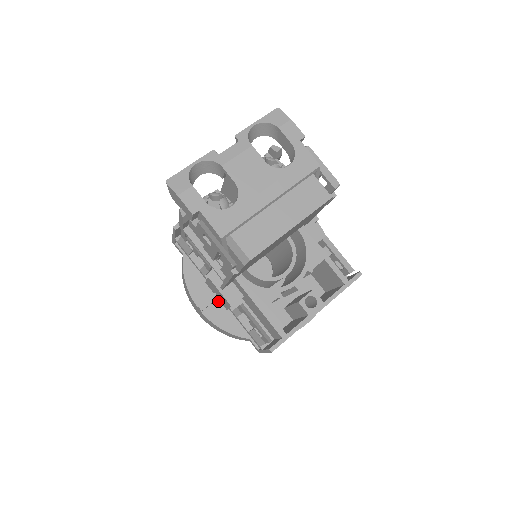
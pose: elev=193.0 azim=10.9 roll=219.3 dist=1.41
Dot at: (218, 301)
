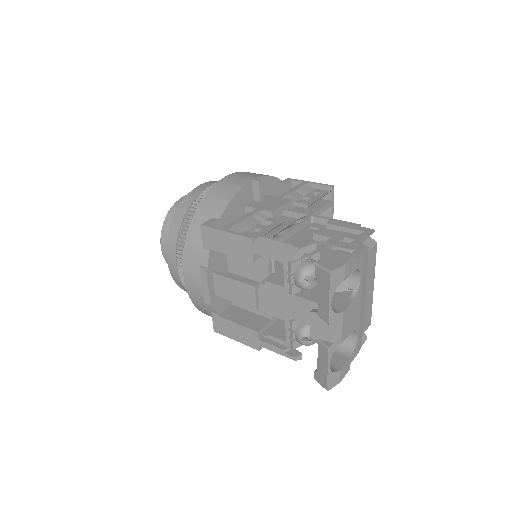
Dot at: occluded
